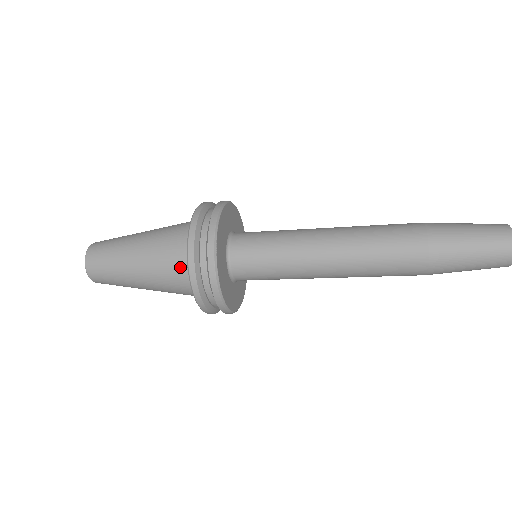
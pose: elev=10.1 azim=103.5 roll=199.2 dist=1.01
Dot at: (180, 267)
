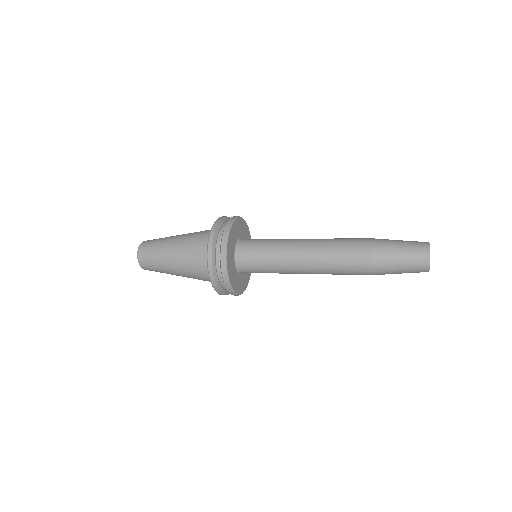
Dot at: (202, 257)
